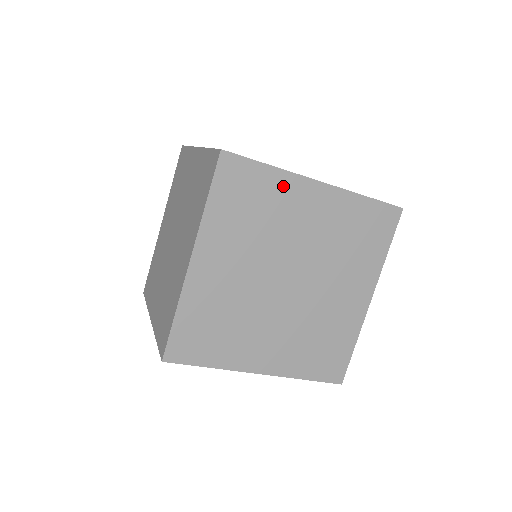
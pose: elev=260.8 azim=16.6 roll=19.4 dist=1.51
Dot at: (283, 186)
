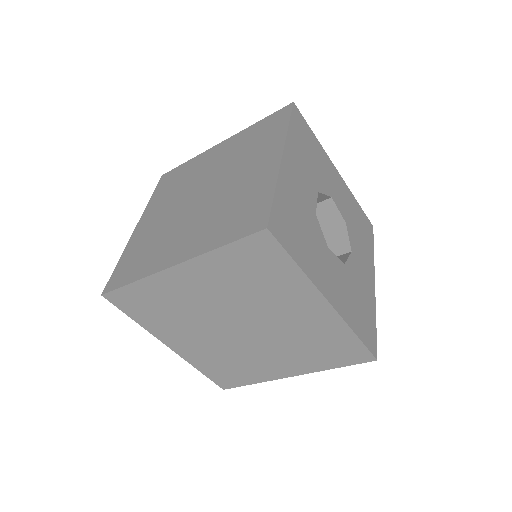
Dot at: (295, 284)
